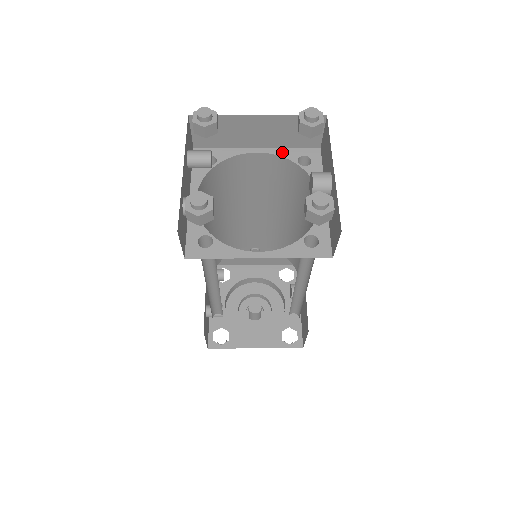
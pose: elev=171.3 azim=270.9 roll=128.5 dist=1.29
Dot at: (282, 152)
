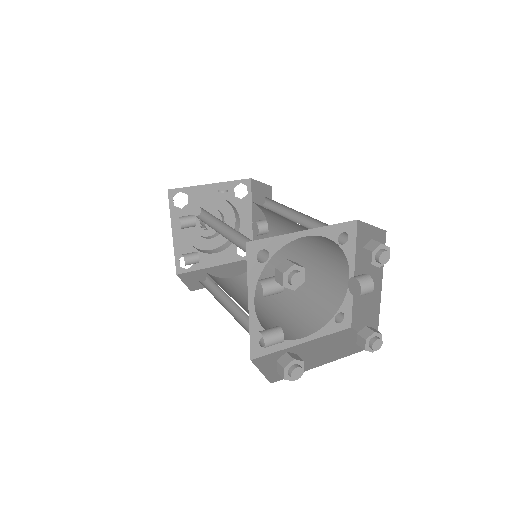
Dot at: (326, 232)
